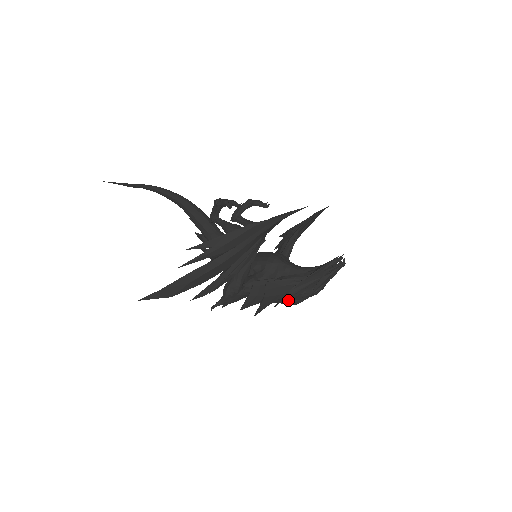
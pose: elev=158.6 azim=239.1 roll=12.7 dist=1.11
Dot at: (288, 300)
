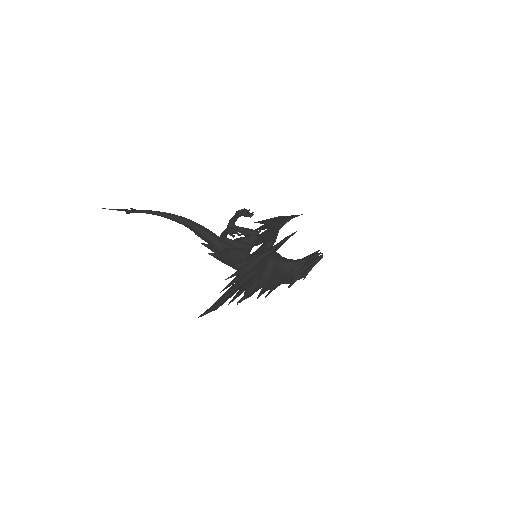
Dot at: (285, 283)
